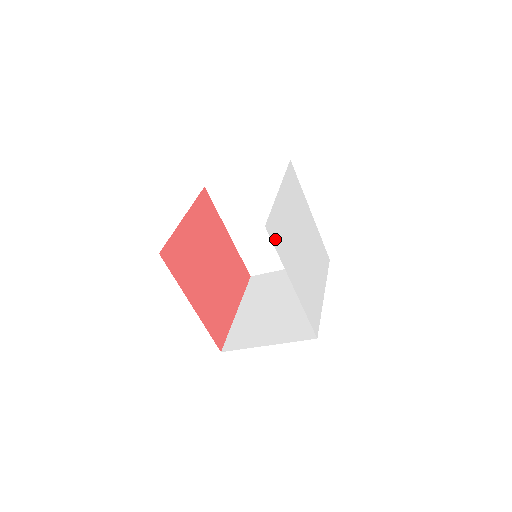
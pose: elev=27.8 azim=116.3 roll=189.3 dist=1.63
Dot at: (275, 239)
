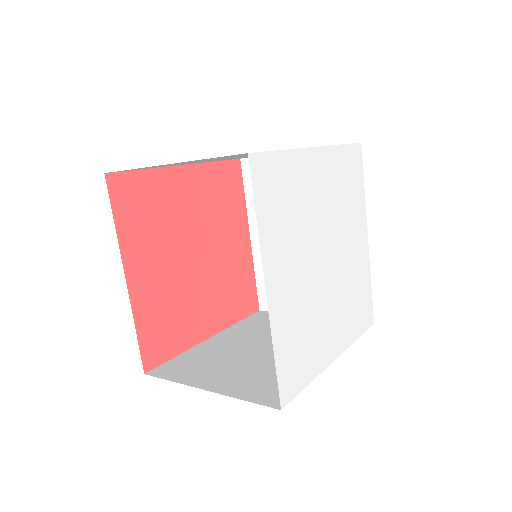
Dot at: (263, 192)
